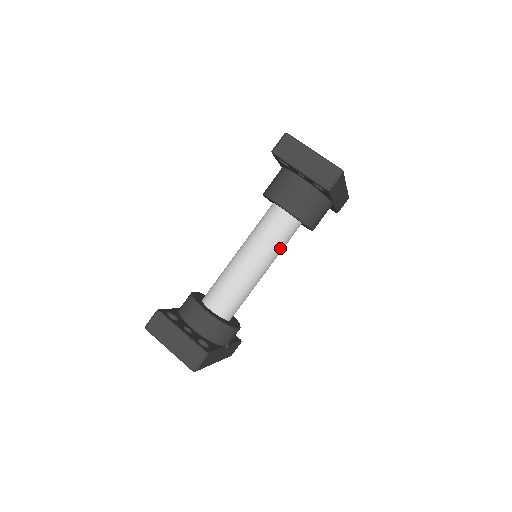
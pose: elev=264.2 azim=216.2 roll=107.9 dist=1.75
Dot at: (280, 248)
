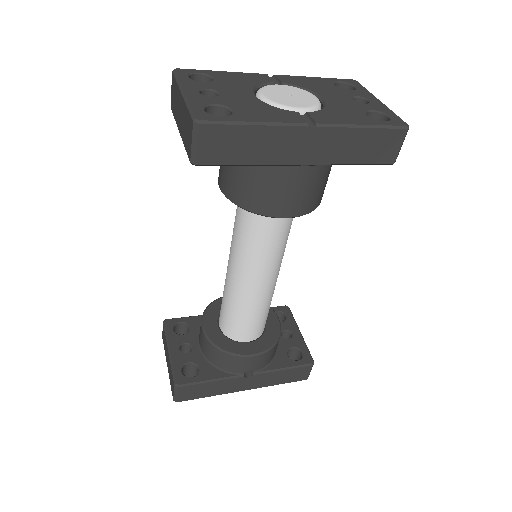
Dot at: (261, 248)
